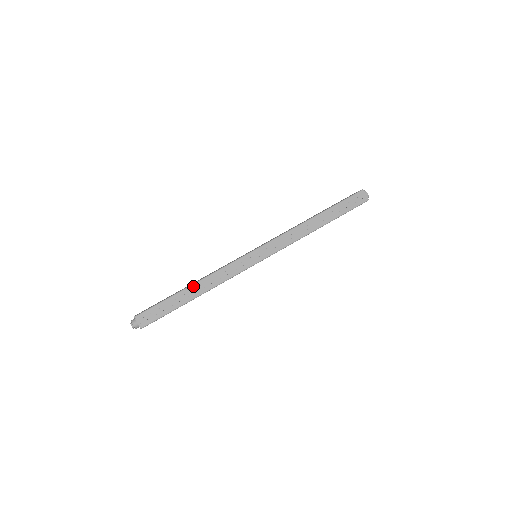
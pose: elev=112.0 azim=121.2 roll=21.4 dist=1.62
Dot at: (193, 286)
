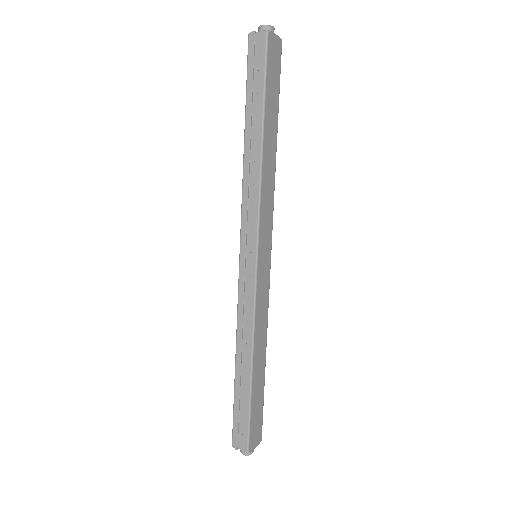
Dot at: (237, 363)
